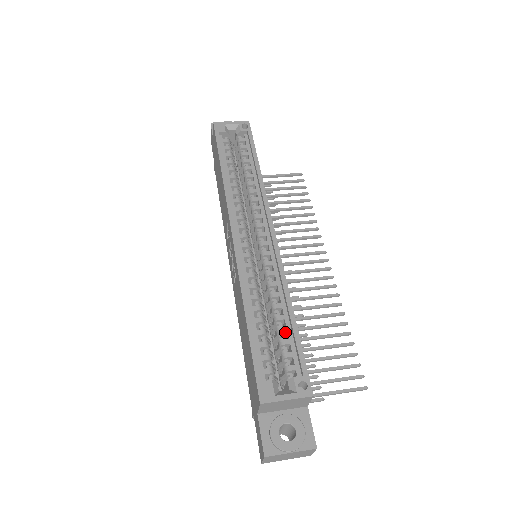
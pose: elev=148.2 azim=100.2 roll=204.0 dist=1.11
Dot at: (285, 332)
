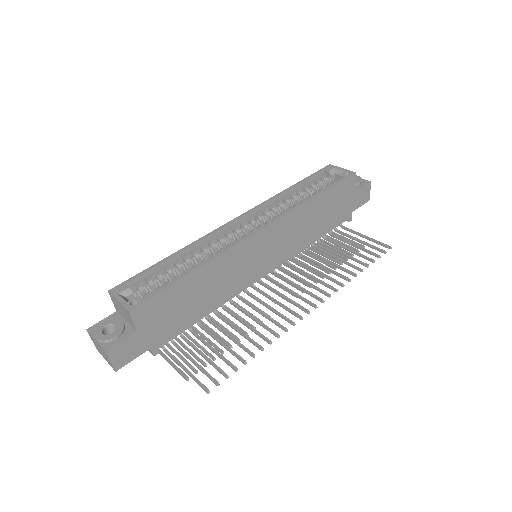
Dot at: occluded
